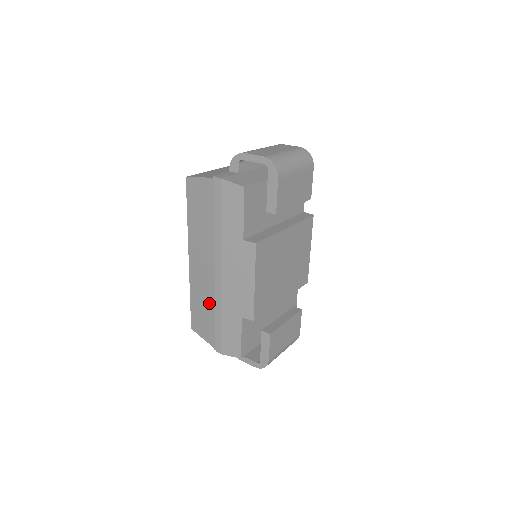
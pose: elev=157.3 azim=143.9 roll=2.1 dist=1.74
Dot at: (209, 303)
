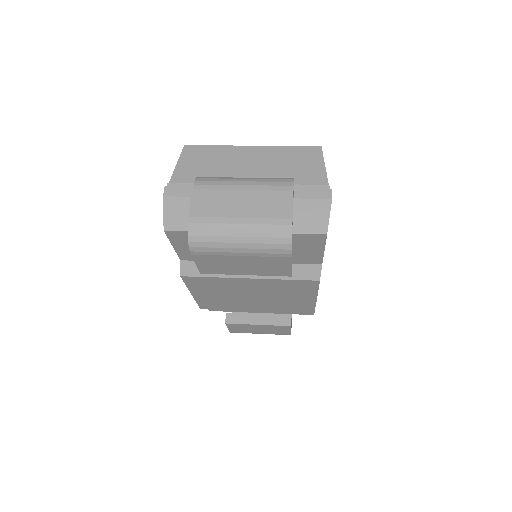
Dot at: occluded
